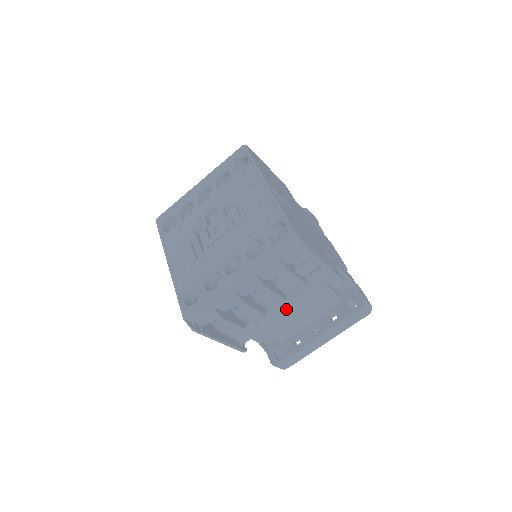
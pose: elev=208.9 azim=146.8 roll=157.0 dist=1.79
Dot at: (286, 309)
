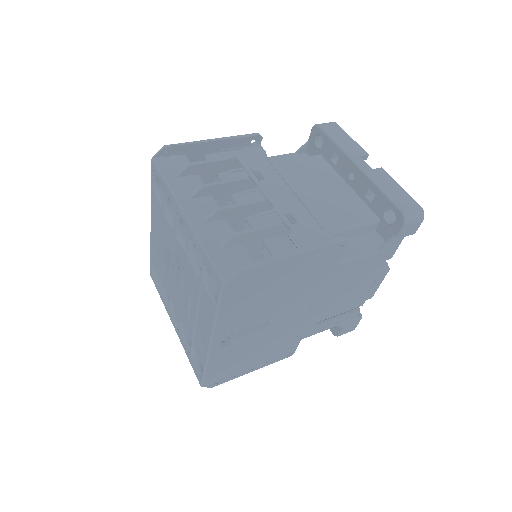
Dot at: occluded
